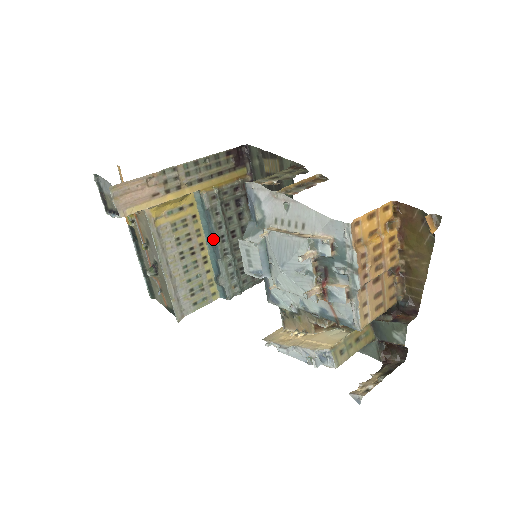
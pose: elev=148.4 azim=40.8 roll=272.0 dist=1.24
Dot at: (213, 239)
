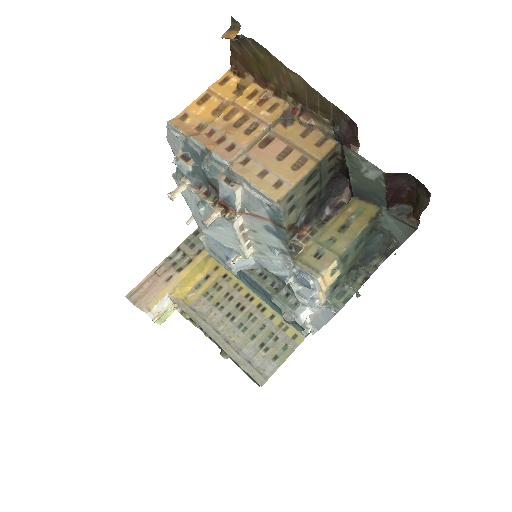
Dot at: (252, 282)
